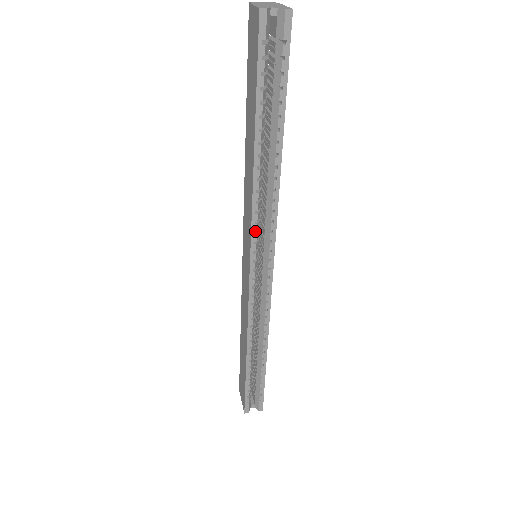
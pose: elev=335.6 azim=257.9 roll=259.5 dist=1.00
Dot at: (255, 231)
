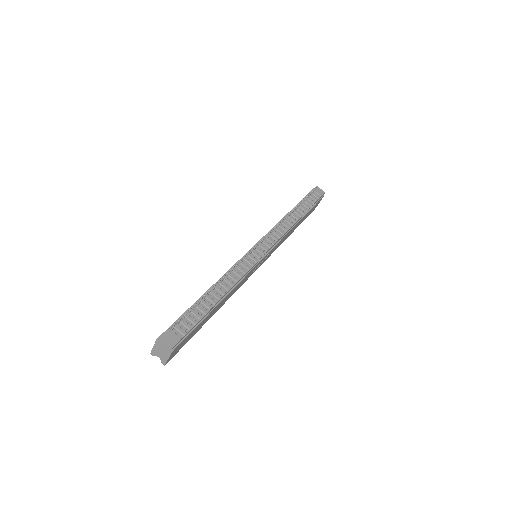
Dot at: occluded
